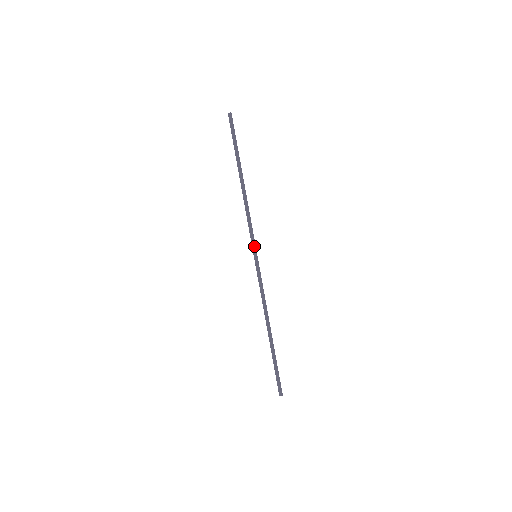
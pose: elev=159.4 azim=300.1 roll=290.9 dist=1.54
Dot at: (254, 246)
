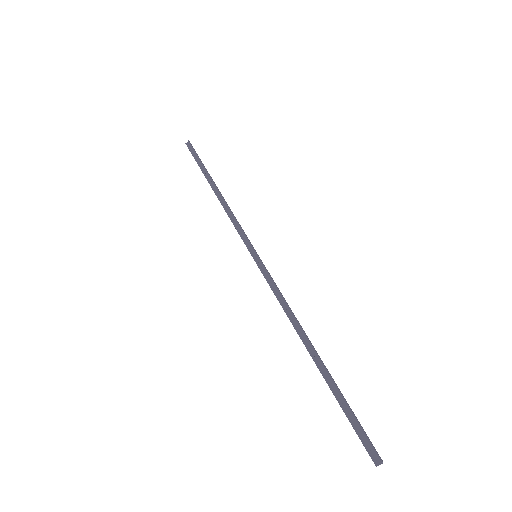
Dot at: (250, 243)
